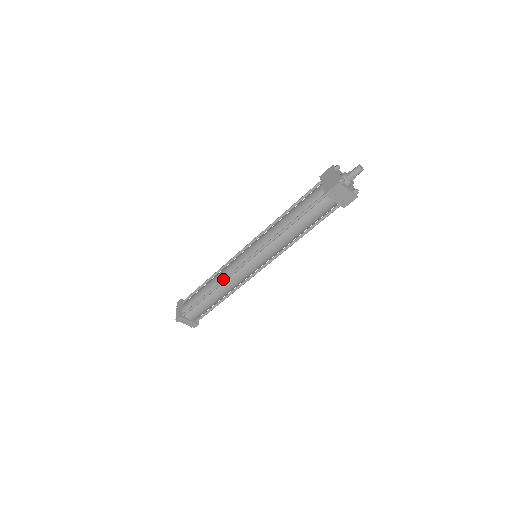
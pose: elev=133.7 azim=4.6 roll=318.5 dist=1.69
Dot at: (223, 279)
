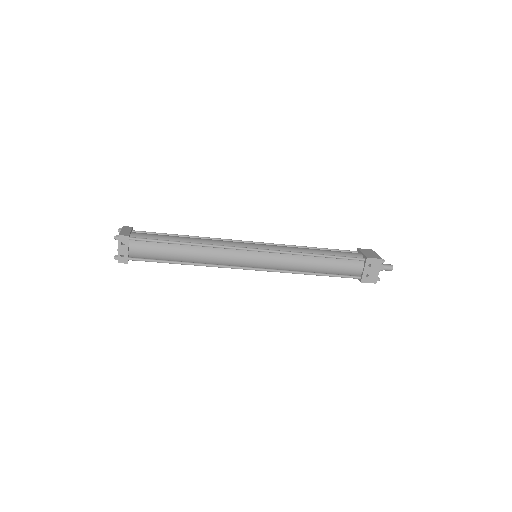
Dot at: (215, 244)
